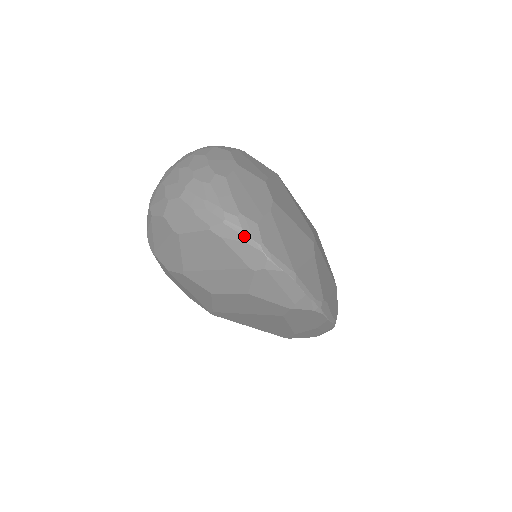
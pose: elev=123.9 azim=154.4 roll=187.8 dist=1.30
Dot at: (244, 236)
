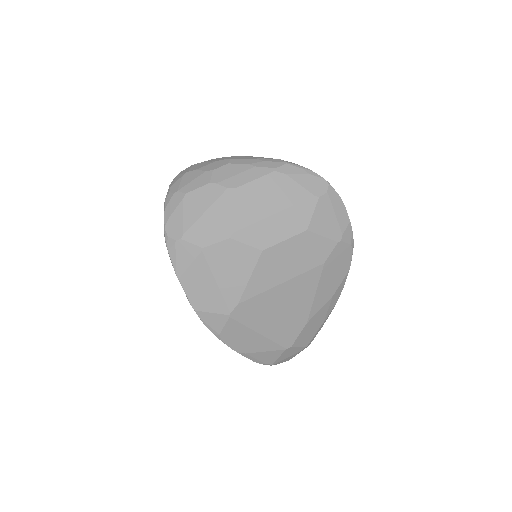
Dot at: (307, 170)
